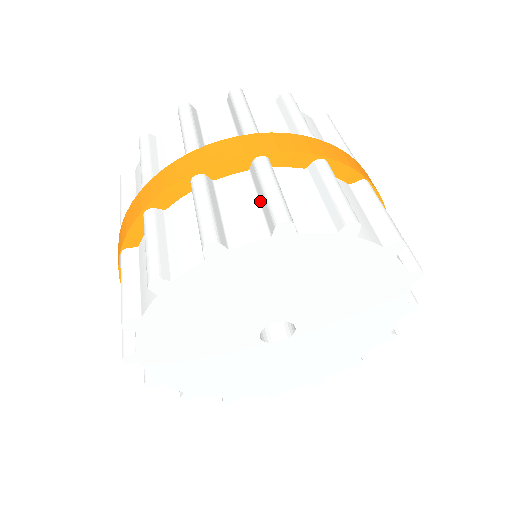
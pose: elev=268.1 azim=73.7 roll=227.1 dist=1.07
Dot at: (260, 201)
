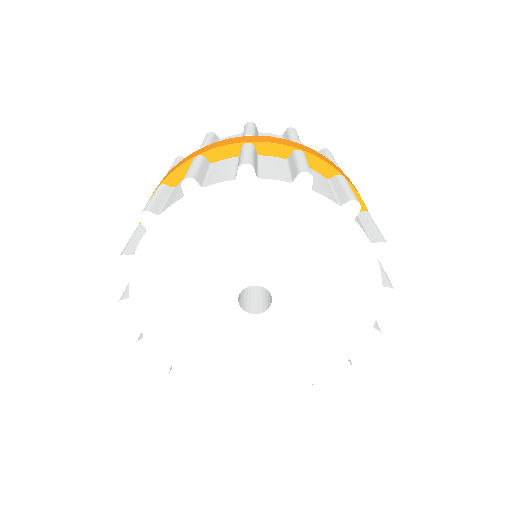
Dot at: (335, 191)
